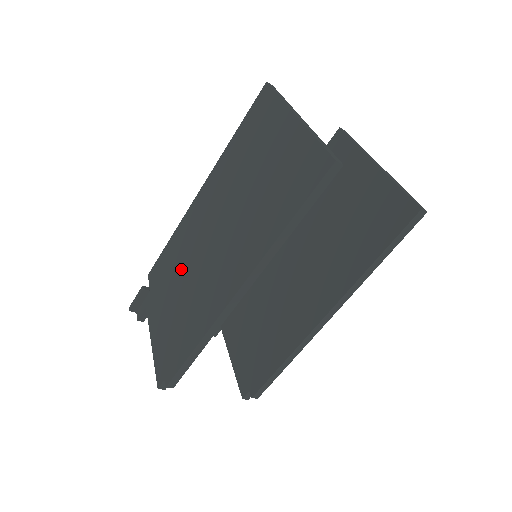
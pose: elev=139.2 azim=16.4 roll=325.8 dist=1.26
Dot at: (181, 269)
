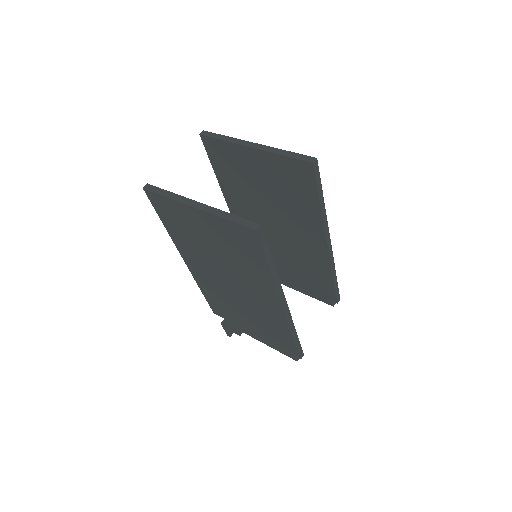
Dot at: (232, 305)
